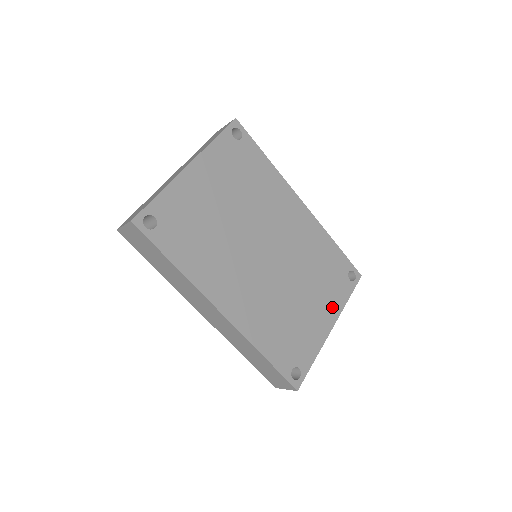
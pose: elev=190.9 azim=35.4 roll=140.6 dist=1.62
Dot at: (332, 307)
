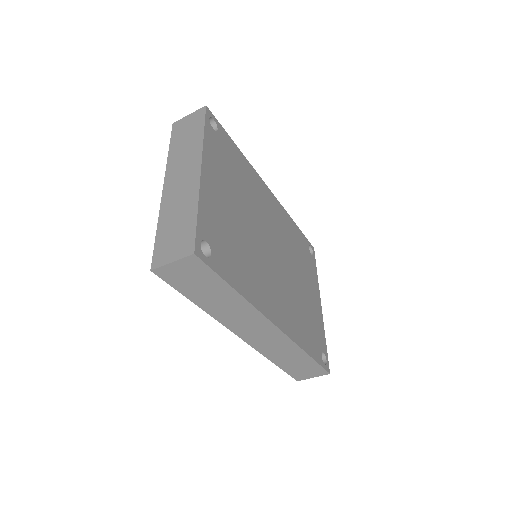
Dot at: (314, 285)
